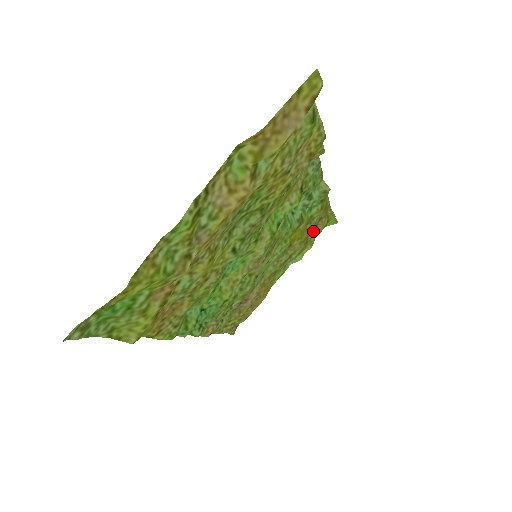
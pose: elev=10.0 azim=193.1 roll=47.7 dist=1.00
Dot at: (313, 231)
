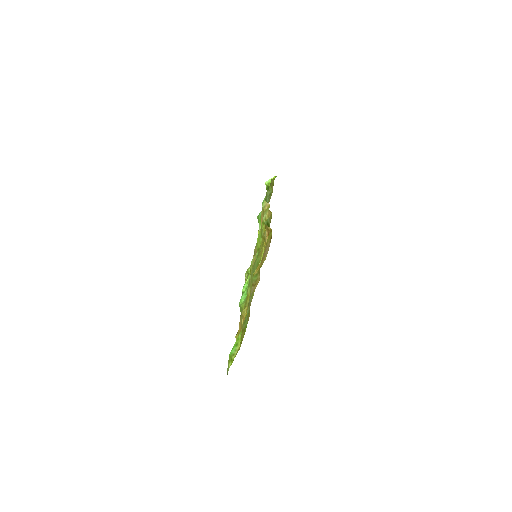
Dot at: occluded
